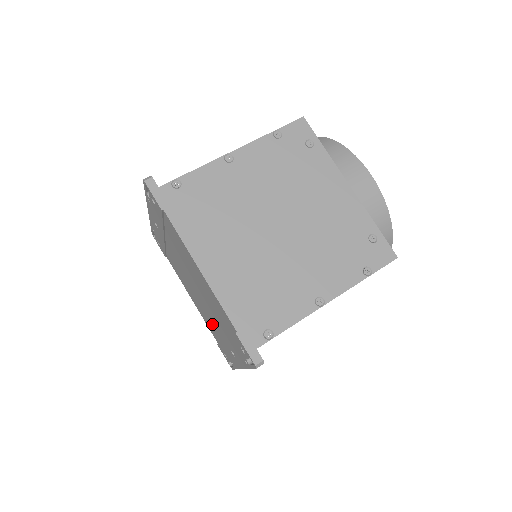
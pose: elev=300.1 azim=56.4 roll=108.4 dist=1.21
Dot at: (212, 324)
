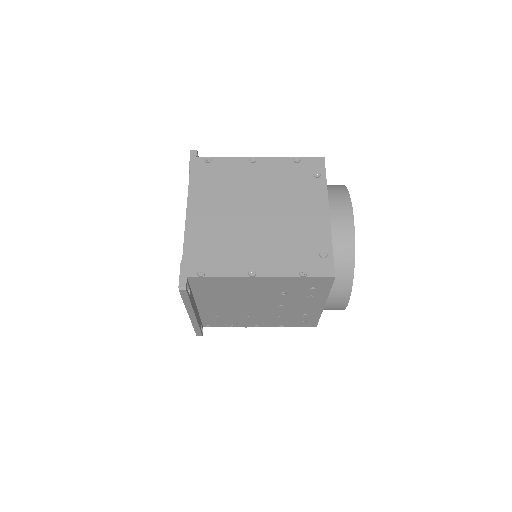
Dot at: occluded
